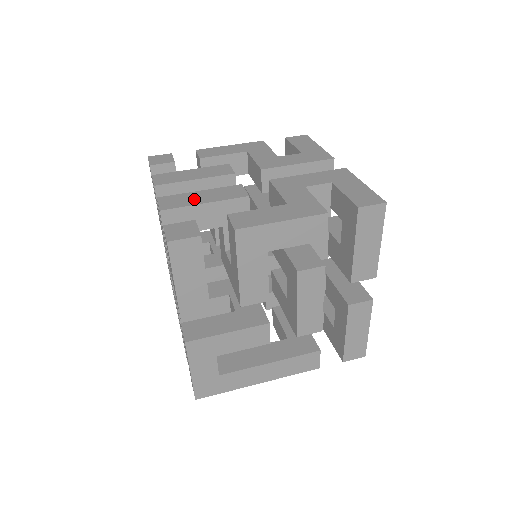
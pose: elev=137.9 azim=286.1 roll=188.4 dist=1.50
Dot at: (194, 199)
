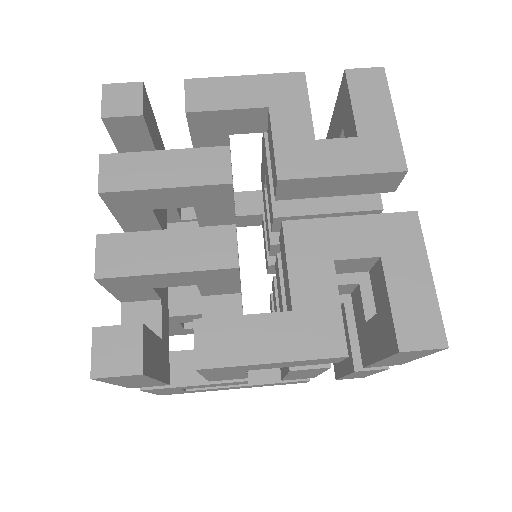
Dot at: (152, 256)
